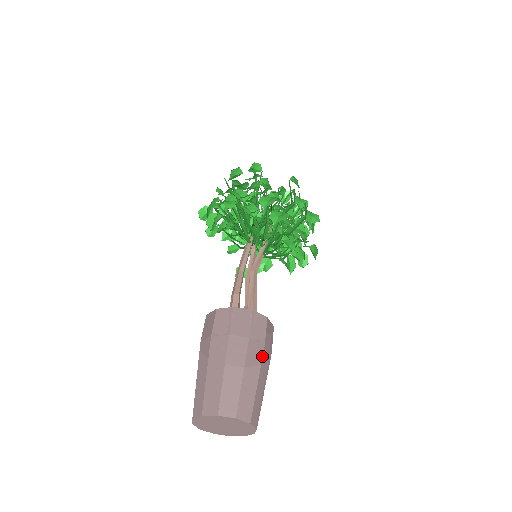
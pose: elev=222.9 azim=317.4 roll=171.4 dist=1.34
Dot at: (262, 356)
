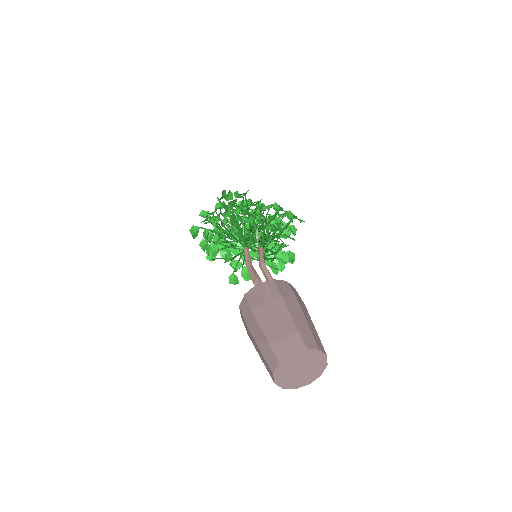
Dot at: occluded
